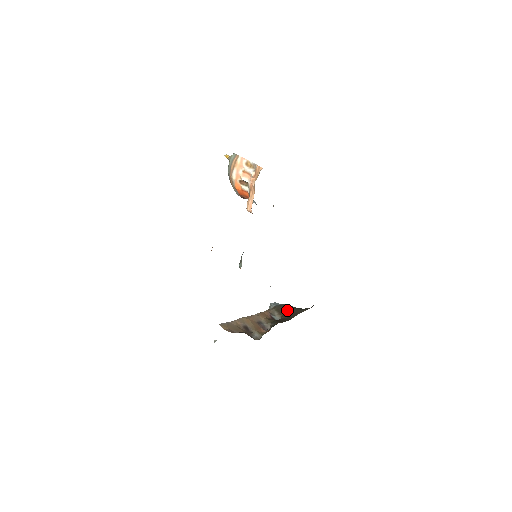
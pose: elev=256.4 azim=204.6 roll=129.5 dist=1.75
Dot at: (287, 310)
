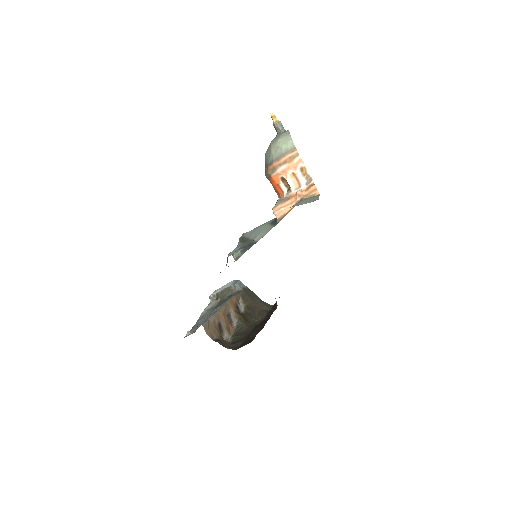
Dot at: (251, 300)
